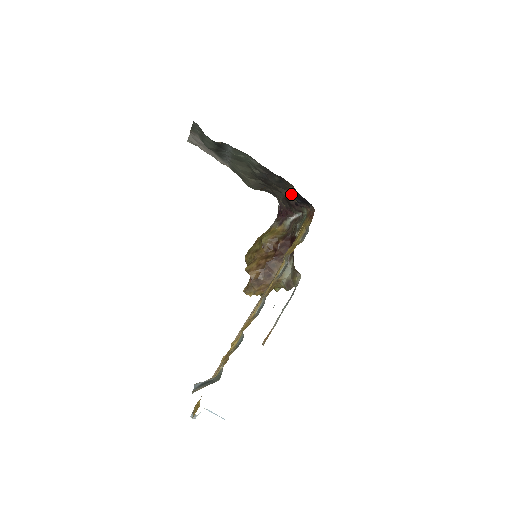
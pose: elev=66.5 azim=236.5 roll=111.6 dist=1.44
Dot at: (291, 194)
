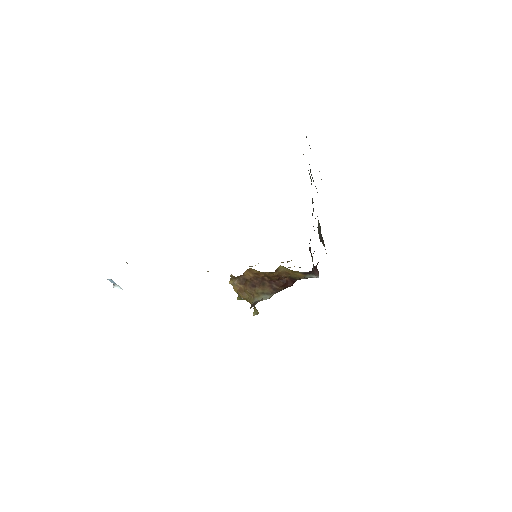
Dot at: occluded
